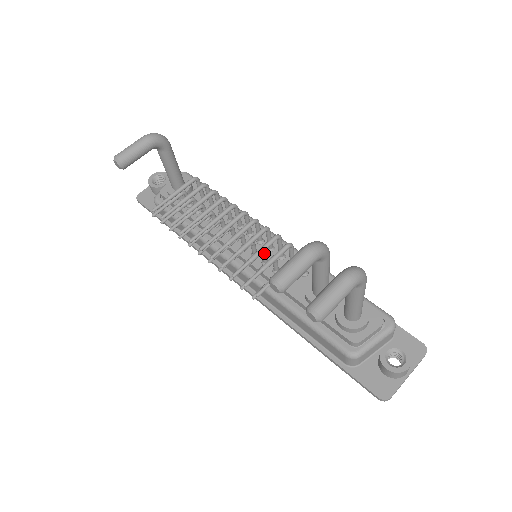
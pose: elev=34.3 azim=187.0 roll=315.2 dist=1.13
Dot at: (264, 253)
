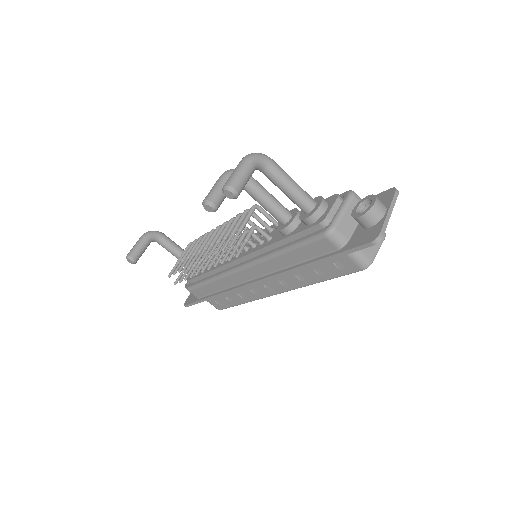
Dot at: occluded
